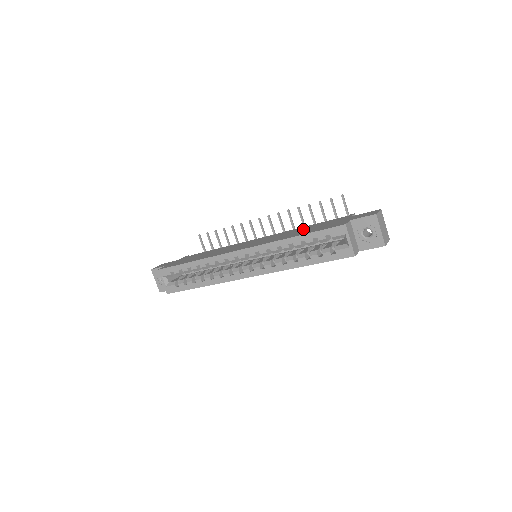
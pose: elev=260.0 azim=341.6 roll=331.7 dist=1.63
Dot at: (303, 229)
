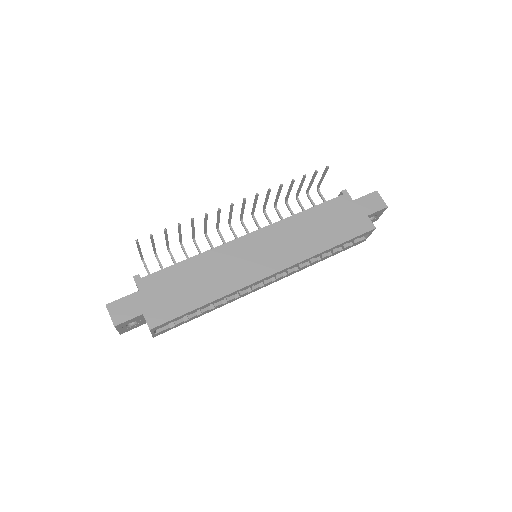
Dot at: (315, 224)
